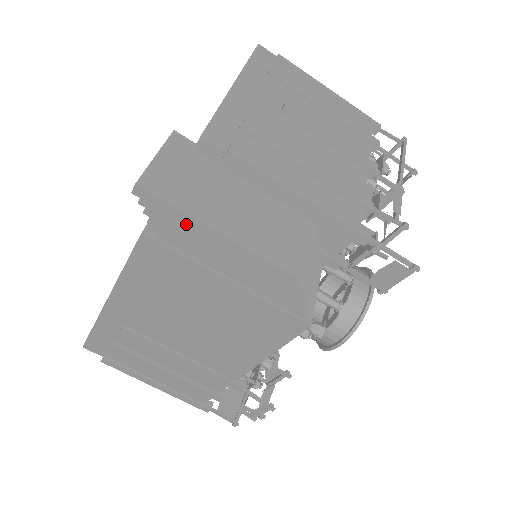
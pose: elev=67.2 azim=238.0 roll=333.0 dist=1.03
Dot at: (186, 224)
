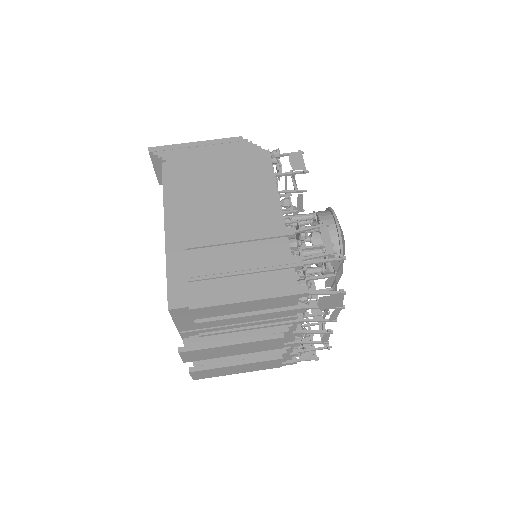
Dot at: (179, 149)
